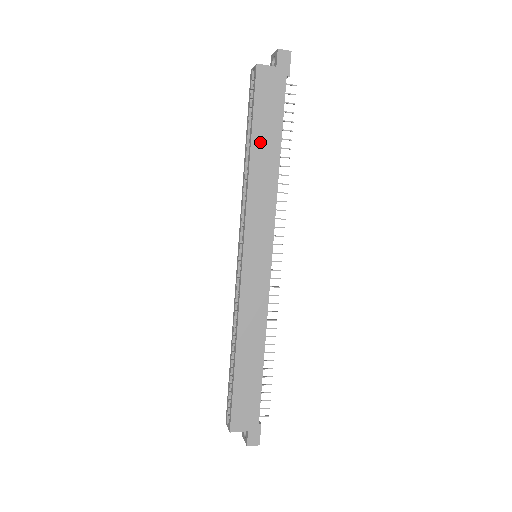
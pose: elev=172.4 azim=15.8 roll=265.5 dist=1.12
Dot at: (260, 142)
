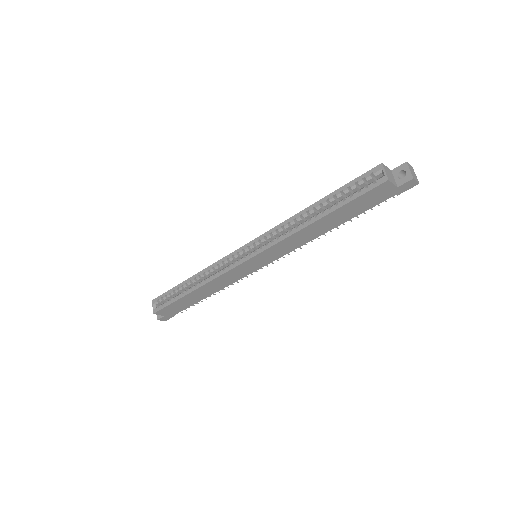
Dot at: (331, 218)
